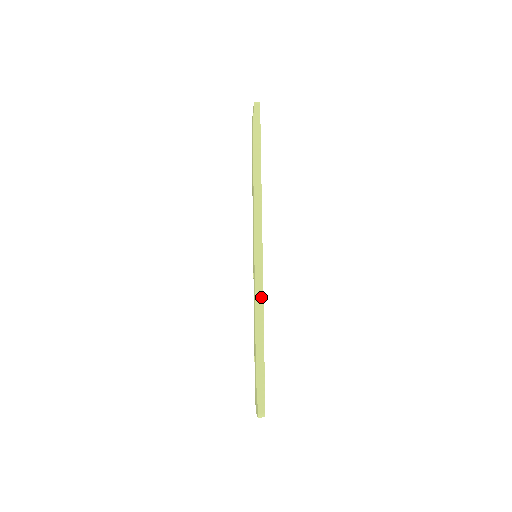
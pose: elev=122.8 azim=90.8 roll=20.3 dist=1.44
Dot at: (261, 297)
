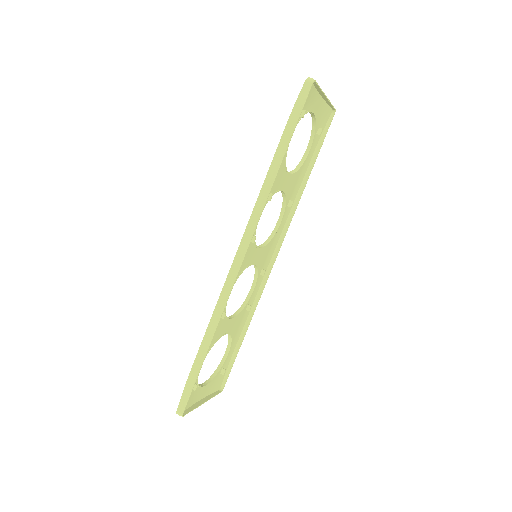
Dot at: (221, 310)
